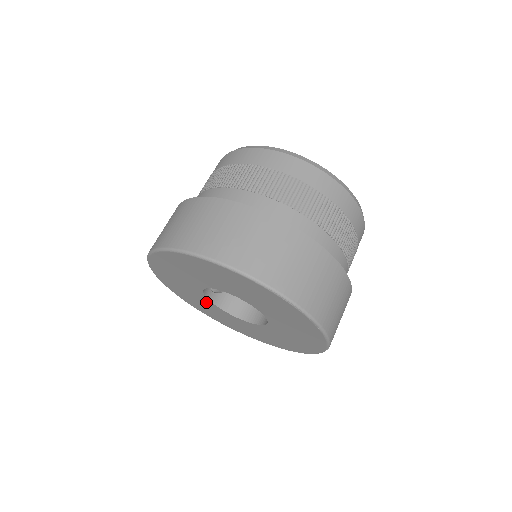
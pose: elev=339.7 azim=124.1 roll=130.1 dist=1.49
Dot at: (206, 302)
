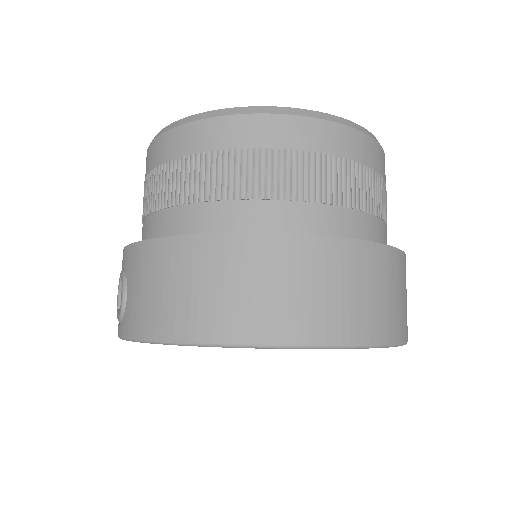
Dot at: occluded
